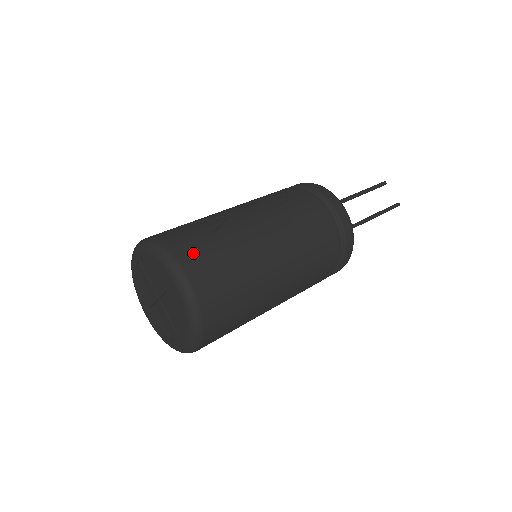
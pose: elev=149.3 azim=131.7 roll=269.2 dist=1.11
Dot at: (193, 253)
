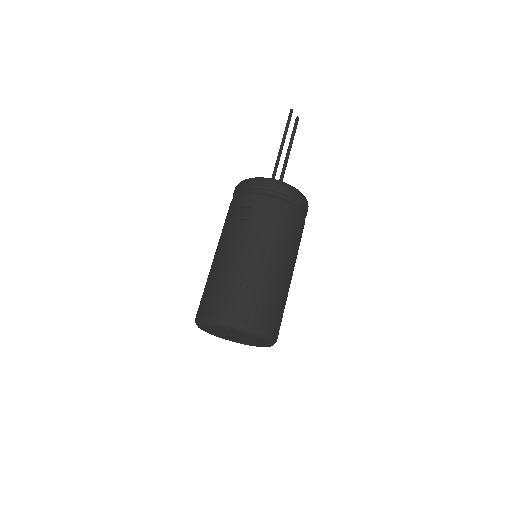
Dot at: (270, 321)
